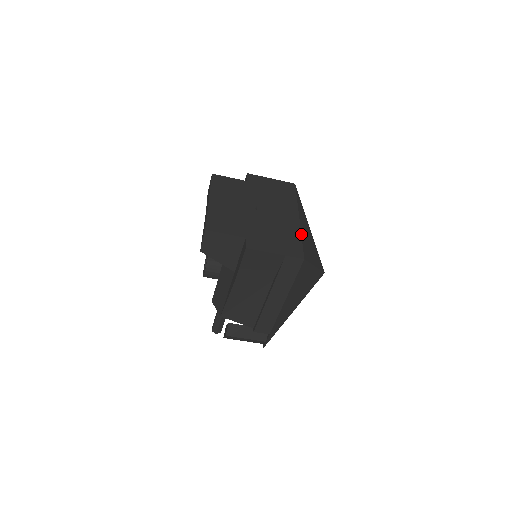
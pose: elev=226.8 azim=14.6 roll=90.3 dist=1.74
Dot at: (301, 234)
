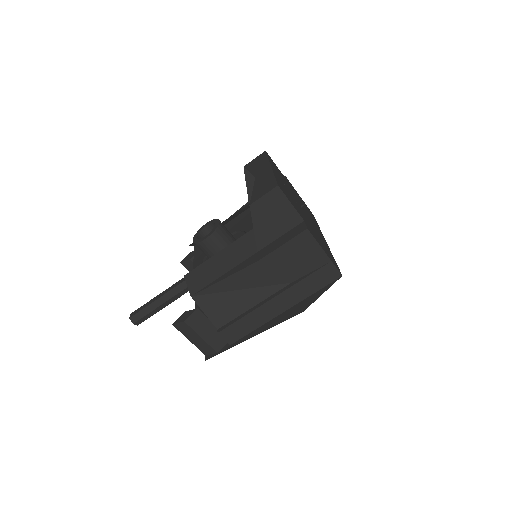
Dot at: (332, 255)
